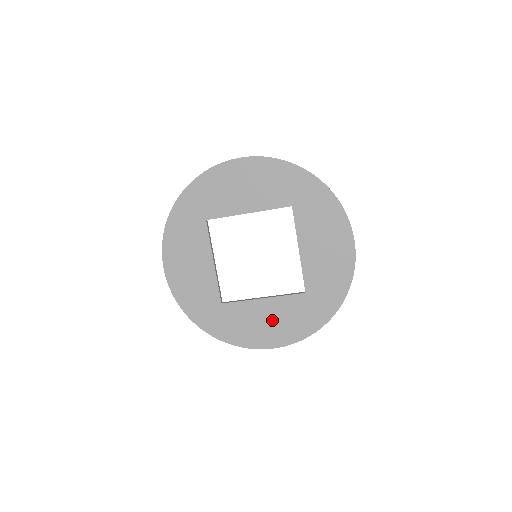
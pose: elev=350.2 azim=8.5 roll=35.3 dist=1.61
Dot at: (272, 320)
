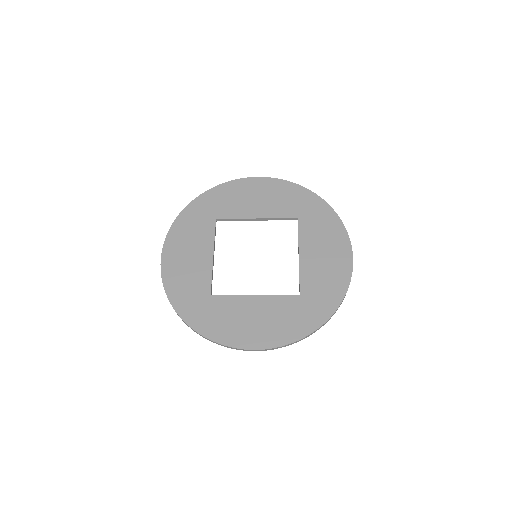
Dot at: (260, 318)
